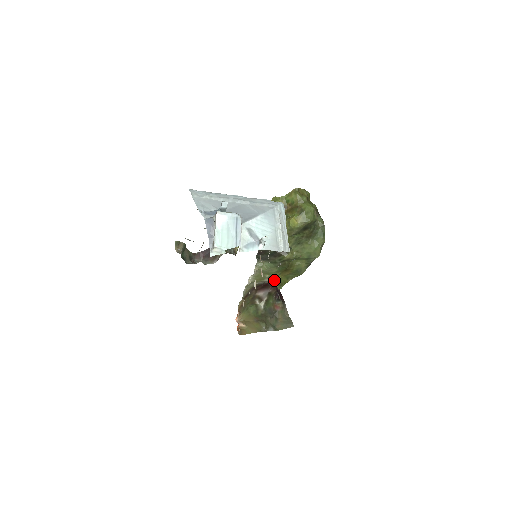
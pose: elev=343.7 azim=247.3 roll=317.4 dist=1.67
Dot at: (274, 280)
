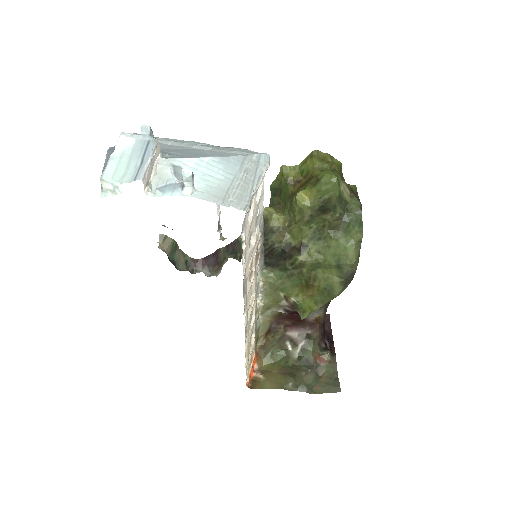
Dot at: (292, 302)
